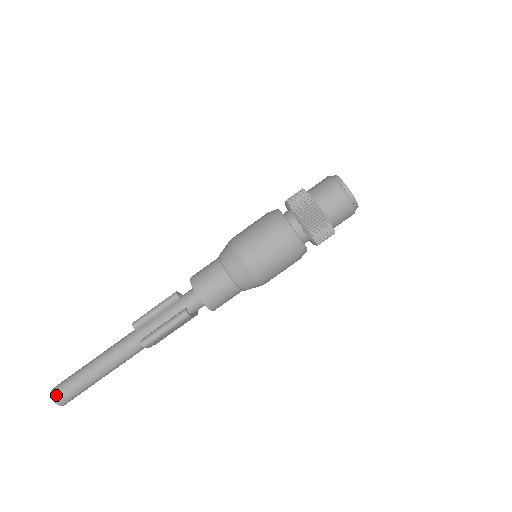
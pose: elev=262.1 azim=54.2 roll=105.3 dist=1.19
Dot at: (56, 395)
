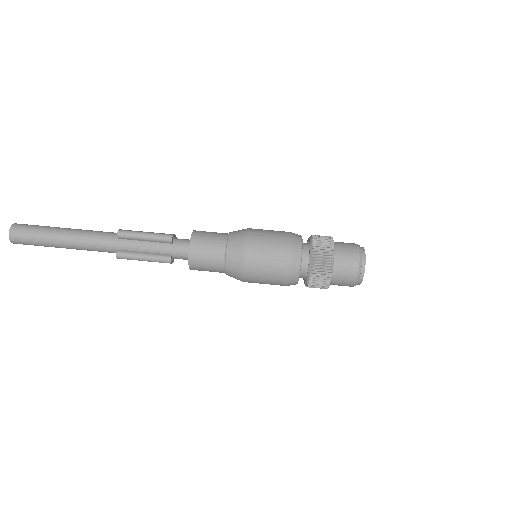
Dot at: (14, 236)
